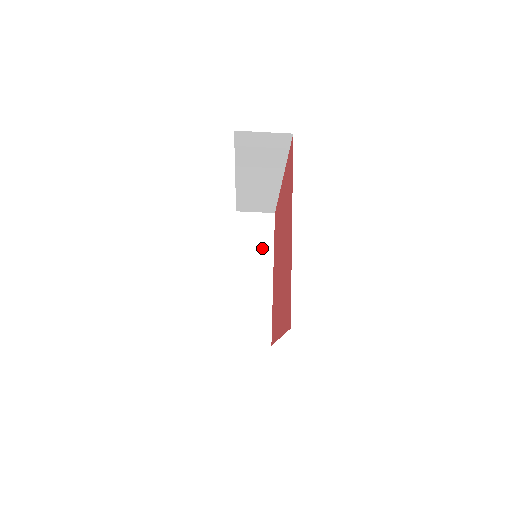
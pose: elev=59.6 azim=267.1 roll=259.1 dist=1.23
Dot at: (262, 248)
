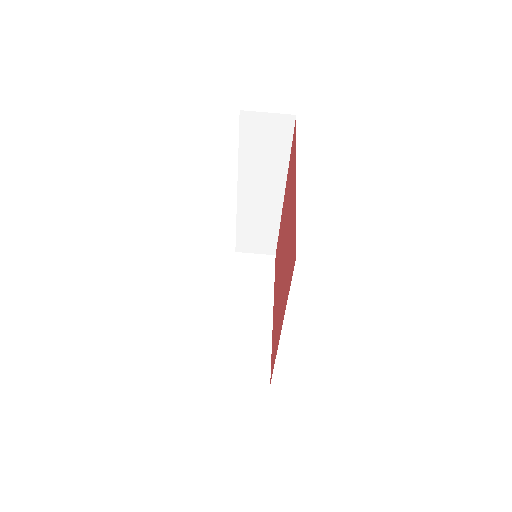
Dot at: (261, 286)
